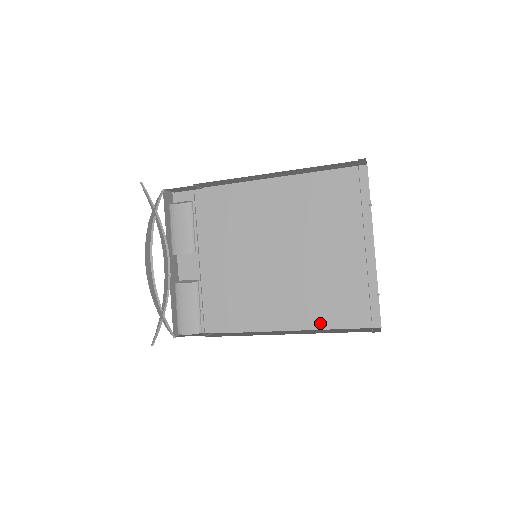
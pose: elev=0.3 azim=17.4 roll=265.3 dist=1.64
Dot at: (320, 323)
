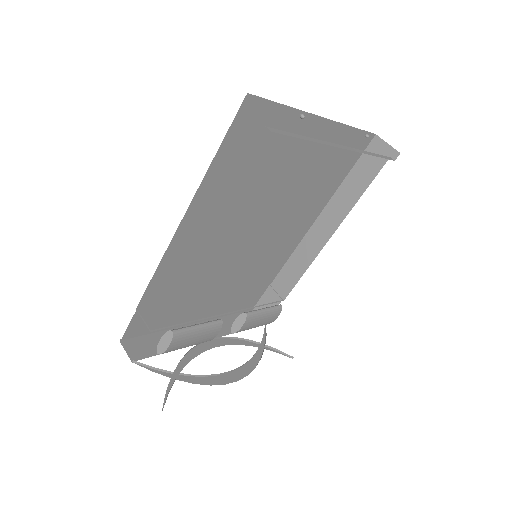
Dot at: (331, 192)
